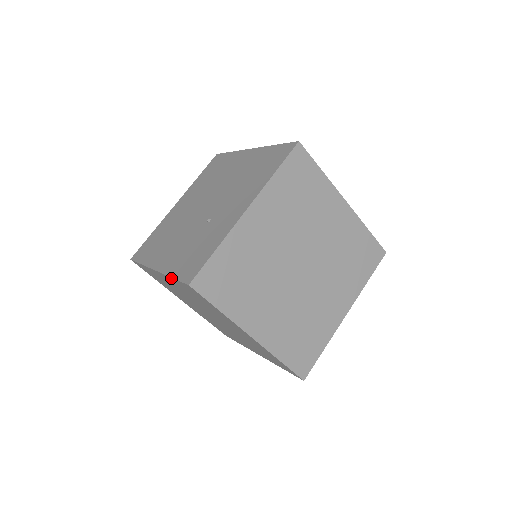
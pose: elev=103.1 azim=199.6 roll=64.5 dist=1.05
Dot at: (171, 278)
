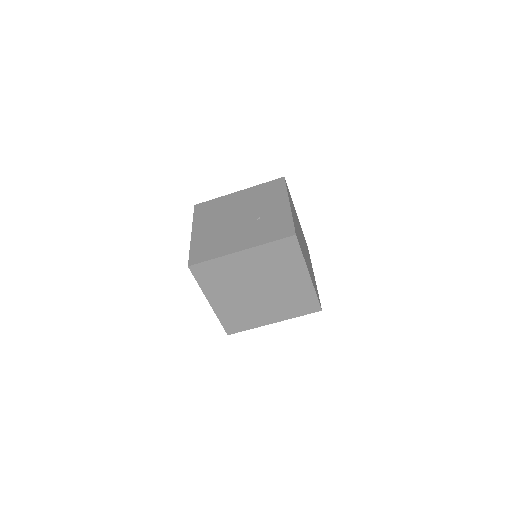
Dot at: (267, 244)
